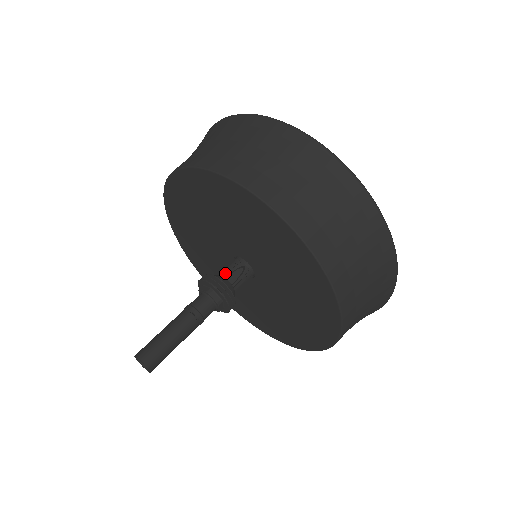
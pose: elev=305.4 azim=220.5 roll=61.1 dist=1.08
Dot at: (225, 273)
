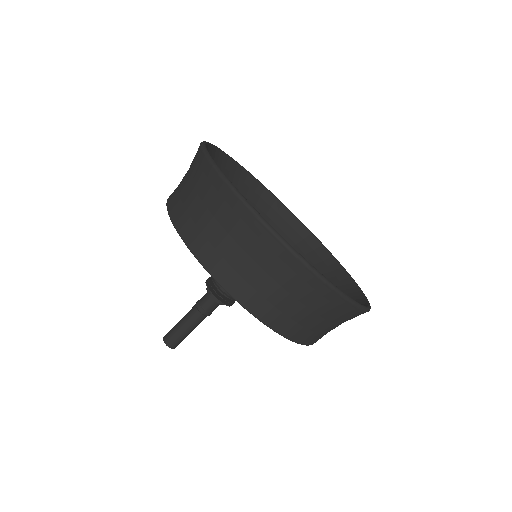
Dot at: occluded
